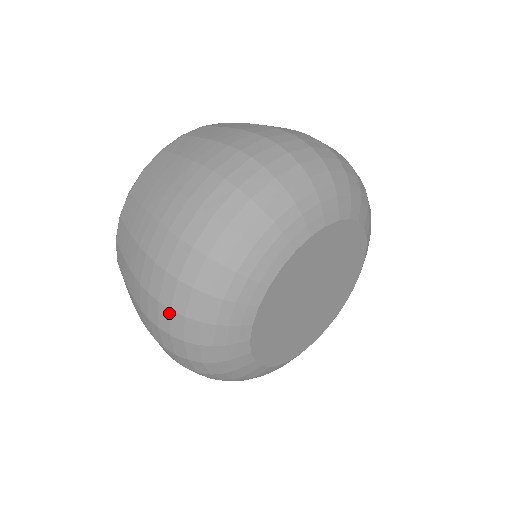
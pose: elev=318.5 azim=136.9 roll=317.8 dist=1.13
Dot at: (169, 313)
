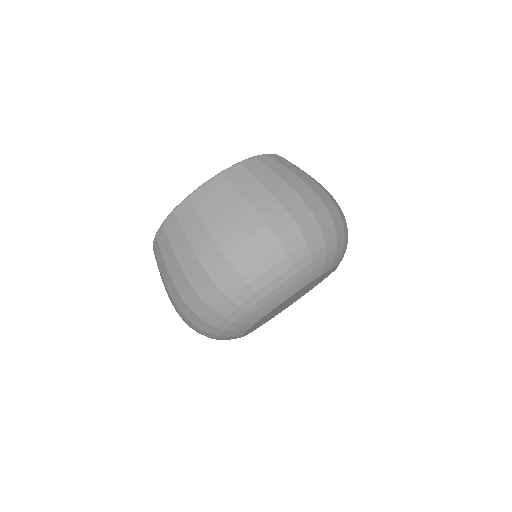
Dot at: occluded
